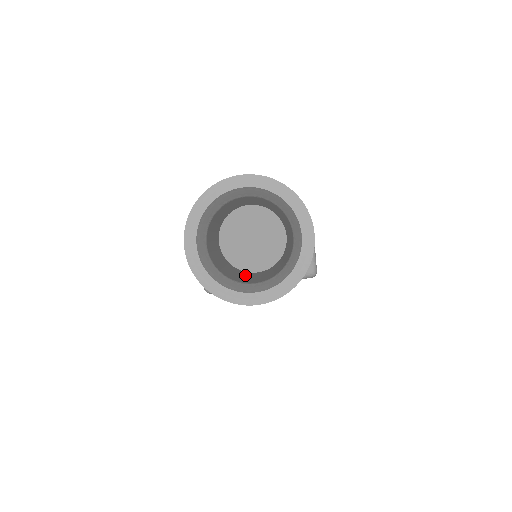
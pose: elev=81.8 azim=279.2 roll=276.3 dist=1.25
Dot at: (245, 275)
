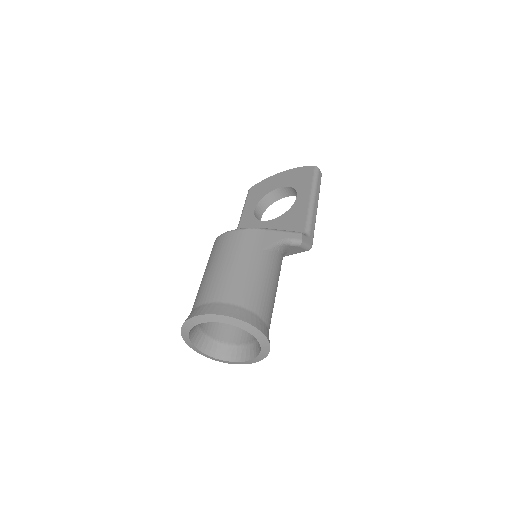
Dot at: occluded
